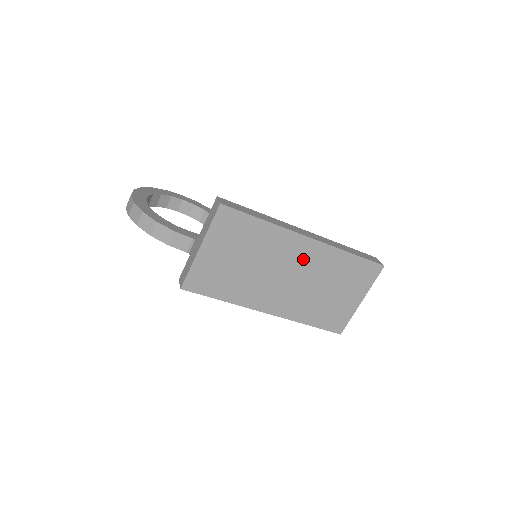
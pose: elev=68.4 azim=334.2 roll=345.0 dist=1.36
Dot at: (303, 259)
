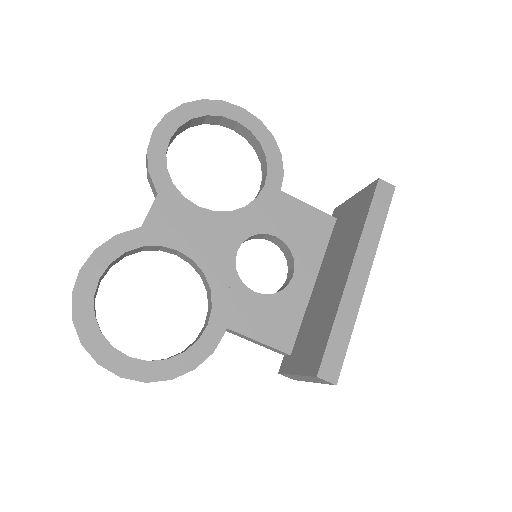
Dot at: occluded
